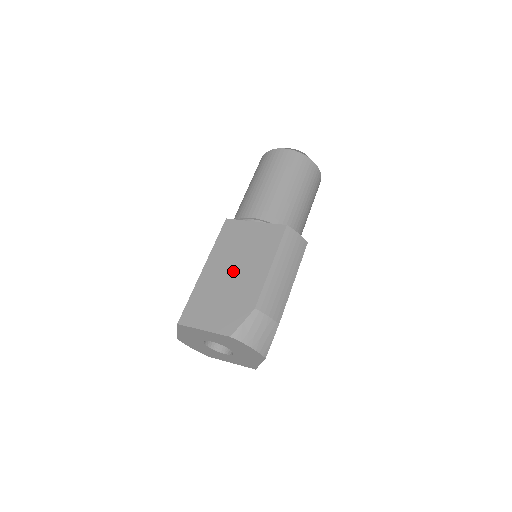
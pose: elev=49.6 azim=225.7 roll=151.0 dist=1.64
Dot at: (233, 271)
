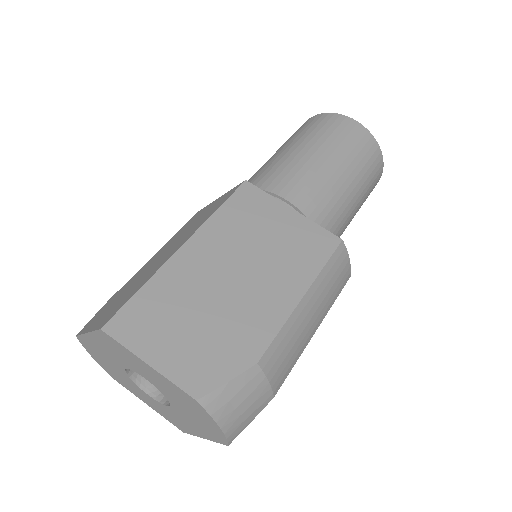
Dot at: (235, 275)
